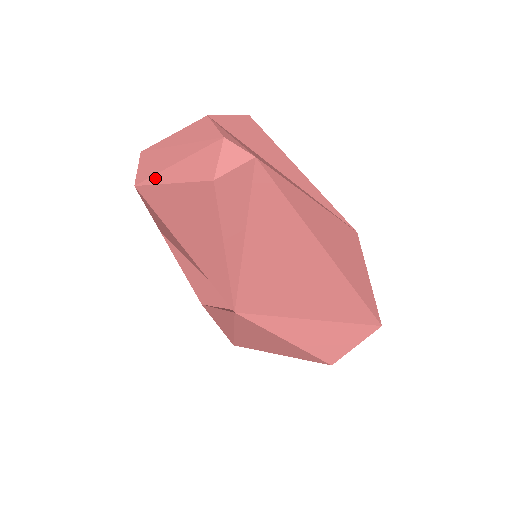
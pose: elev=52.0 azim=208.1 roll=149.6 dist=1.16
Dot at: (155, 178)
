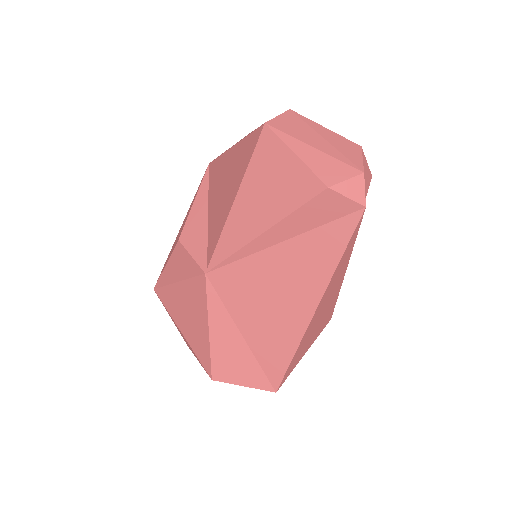
Dot at: (287, 137)
